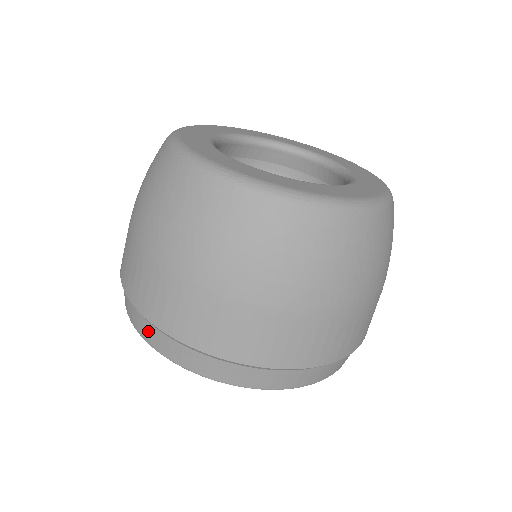
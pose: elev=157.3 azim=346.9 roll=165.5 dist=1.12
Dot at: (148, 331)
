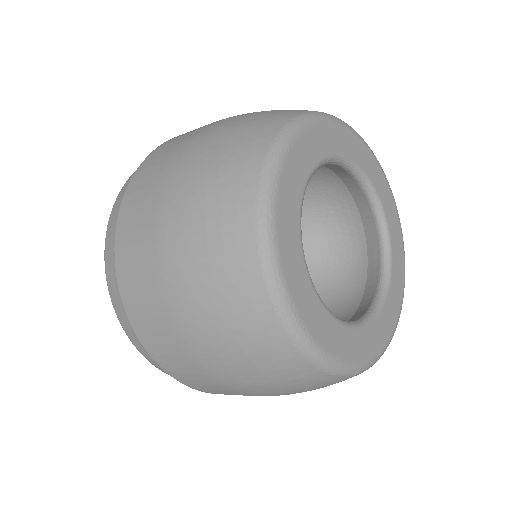
Dot at: (111, 244)
